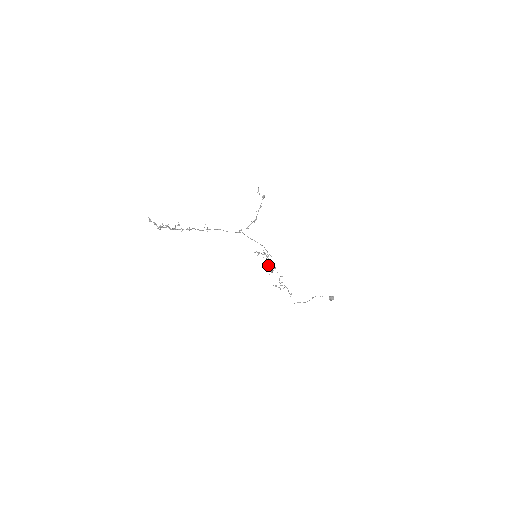
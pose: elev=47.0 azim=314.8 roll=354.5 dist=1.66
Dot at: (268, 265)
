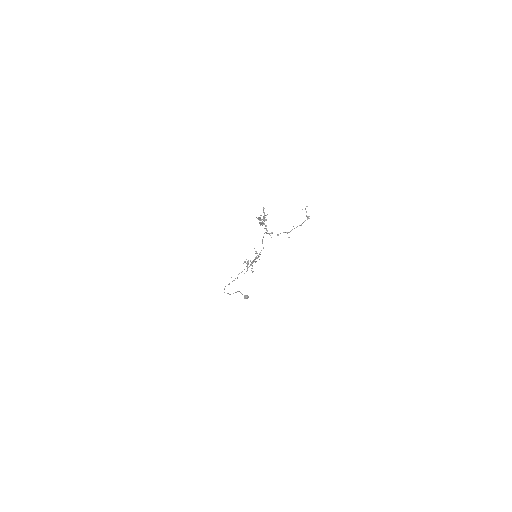
Dot at: (252, 265)
